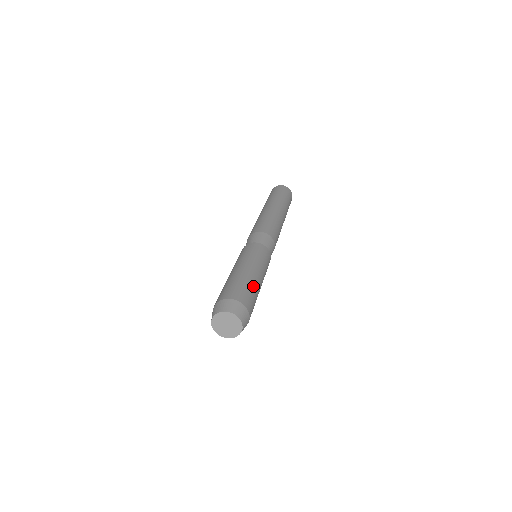
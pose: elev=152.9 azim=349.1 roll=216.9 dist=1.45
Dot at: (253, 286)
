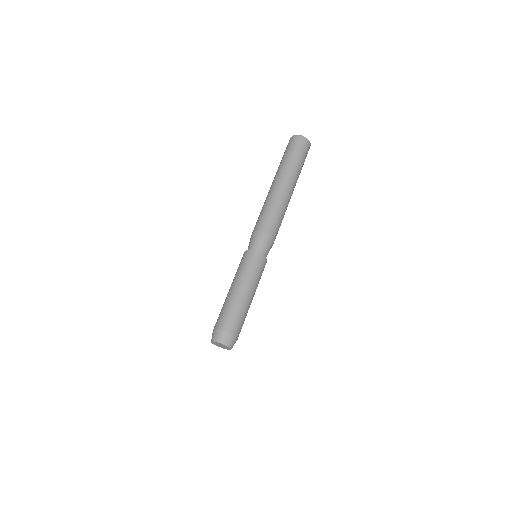
Dot at: occluded
